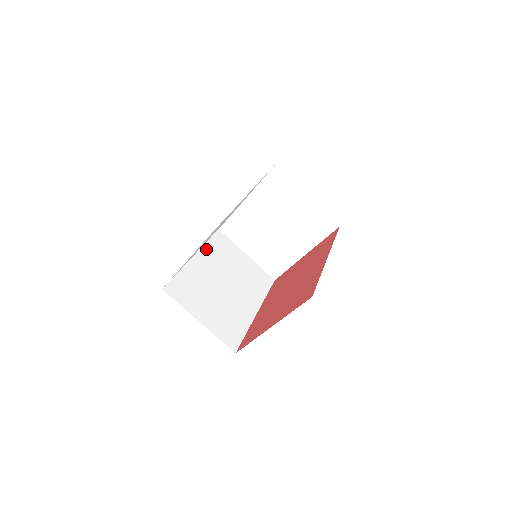
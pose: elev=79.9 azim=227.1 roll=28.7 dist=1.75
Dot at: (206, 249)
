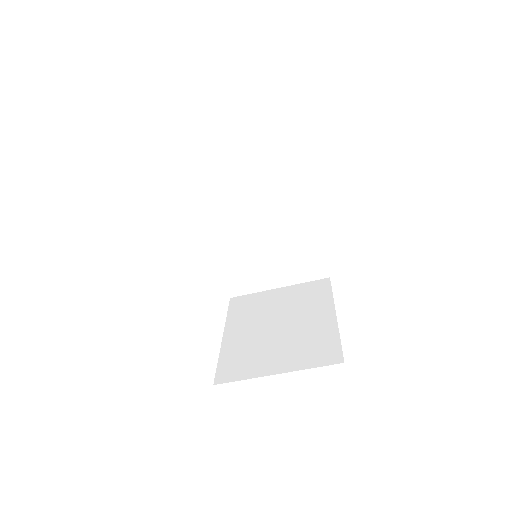
Dot at: (207, 212)
